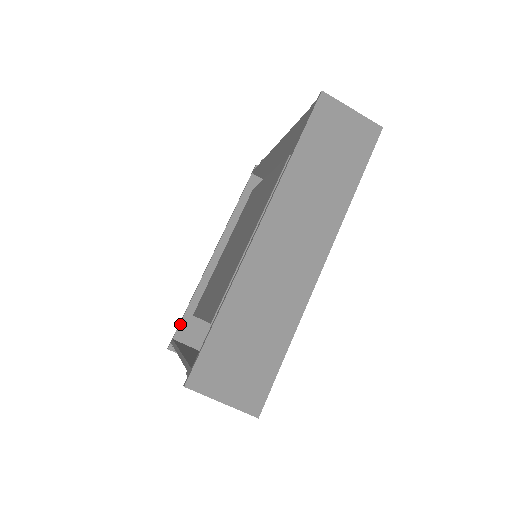
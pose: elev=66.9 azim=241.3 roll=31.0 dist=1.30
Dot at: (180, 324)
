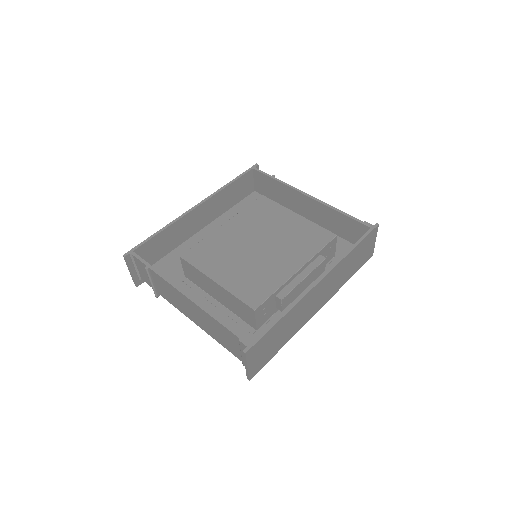
Dot at: (145, 243)
